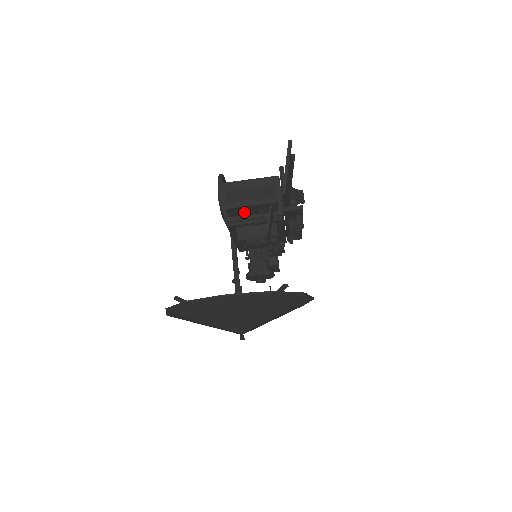
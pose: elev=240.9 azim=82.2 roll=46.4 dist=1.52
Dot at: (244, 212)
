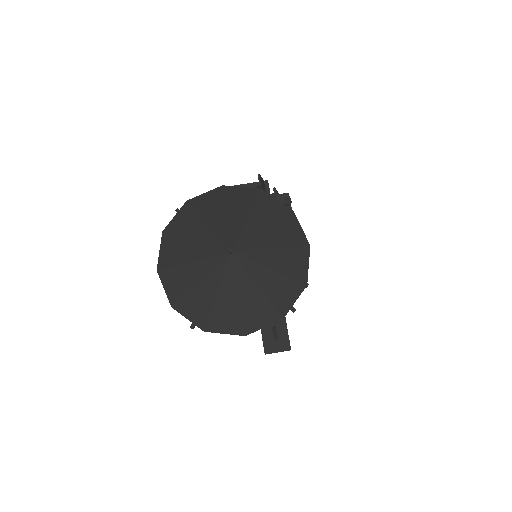
Dot at: occluded
